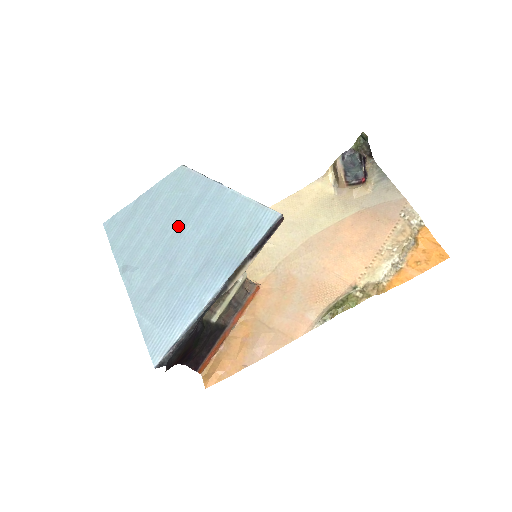
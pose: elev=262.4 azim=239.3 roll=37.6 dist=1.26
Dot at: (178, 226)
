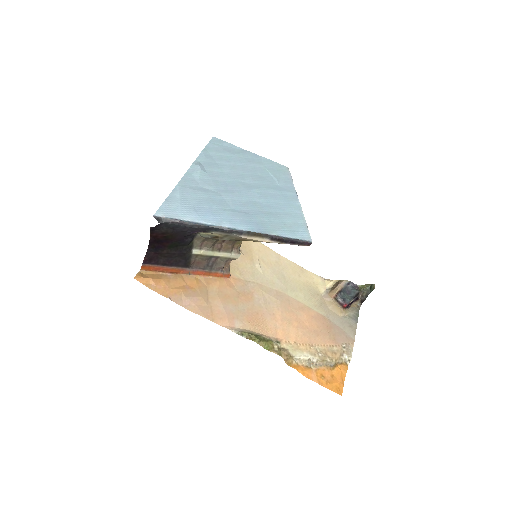
Dot at: (252, 184)
